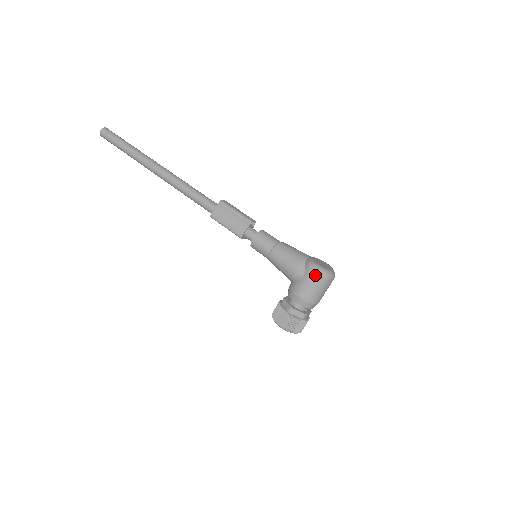
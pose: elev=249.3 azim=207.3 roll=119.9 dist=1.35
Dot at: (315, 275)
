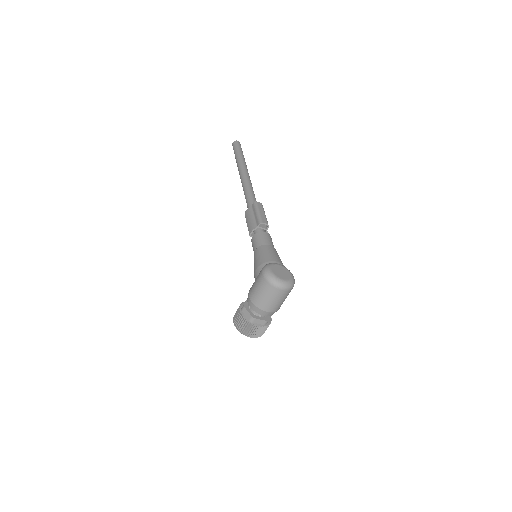
Dot at: (262, 277)
